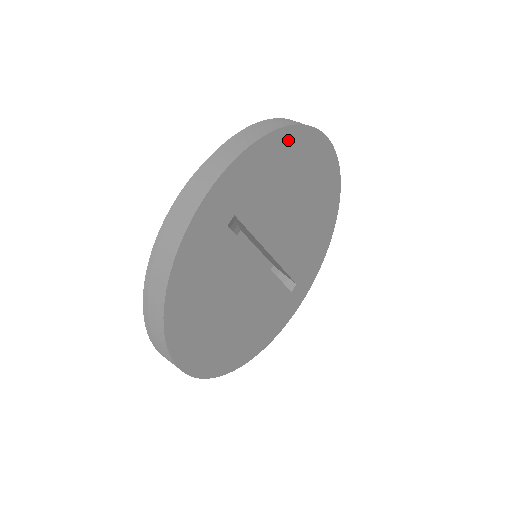
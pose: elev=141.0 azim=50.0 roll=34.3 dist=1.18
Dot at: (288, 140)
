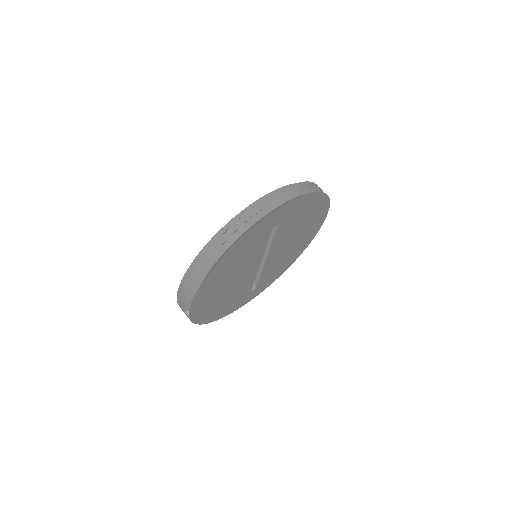
Dot at: (320, 200)
